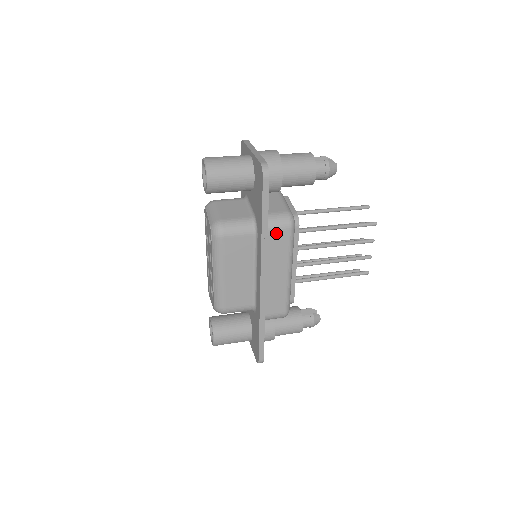
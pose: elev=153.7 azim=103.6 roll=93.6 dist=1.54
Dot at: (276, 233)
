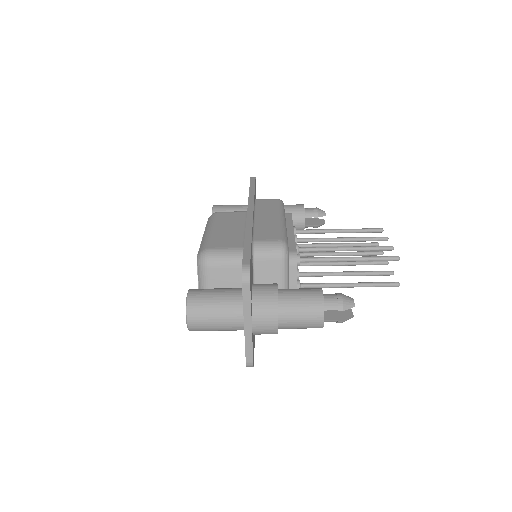
Dot at: (264, 201)
